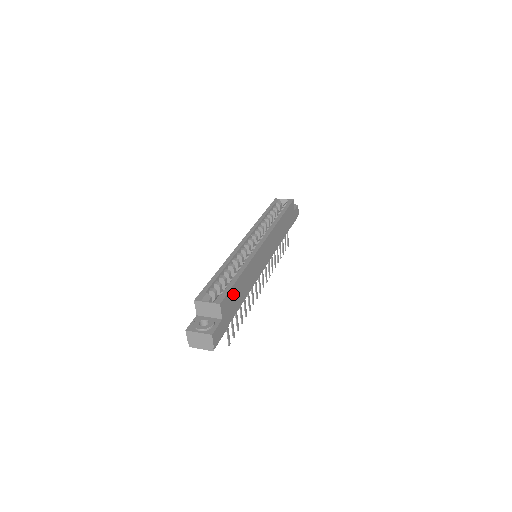
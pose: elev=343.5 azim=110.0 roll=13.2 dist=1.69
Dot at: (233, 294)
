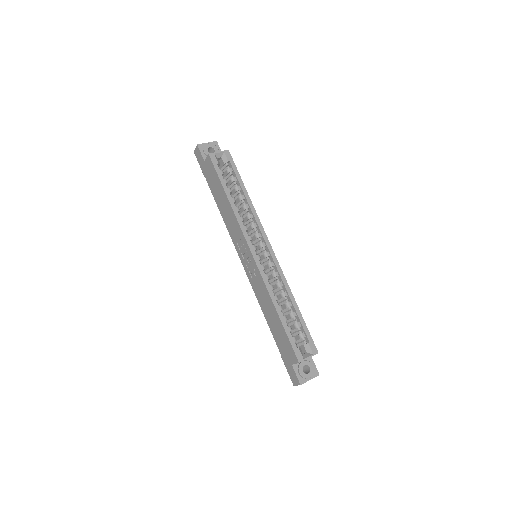
Dot at: occluded
